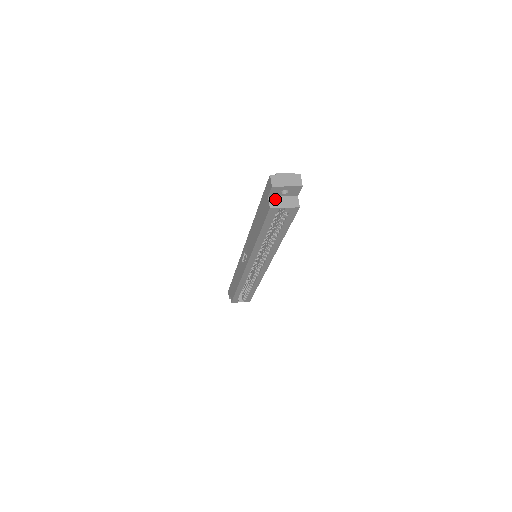
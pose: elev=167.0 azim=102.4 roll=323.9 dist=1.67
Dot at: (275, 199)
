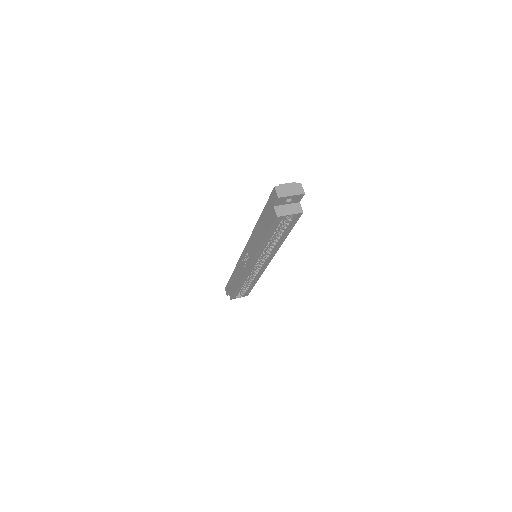
Dot at: (280, 208)
